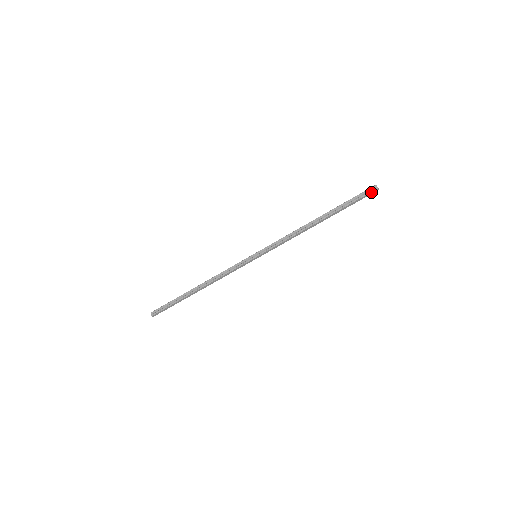
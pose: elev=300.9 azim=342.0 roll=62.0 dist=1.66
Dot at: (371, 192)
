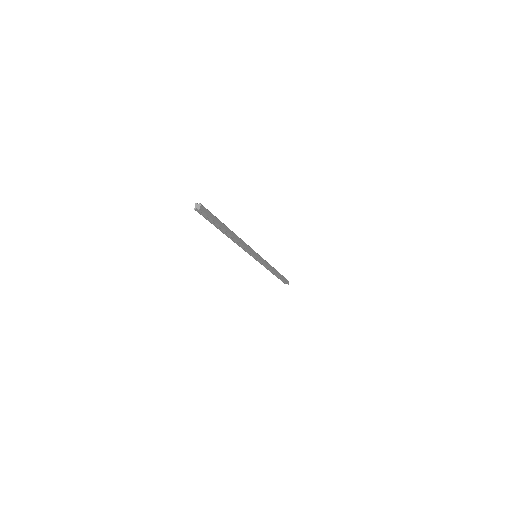
Dot at: (288, 281)
